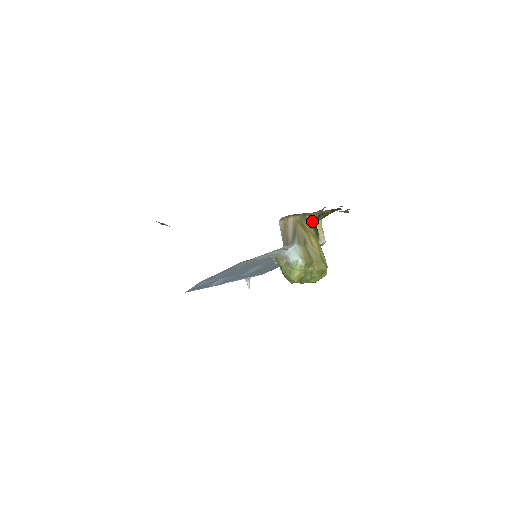
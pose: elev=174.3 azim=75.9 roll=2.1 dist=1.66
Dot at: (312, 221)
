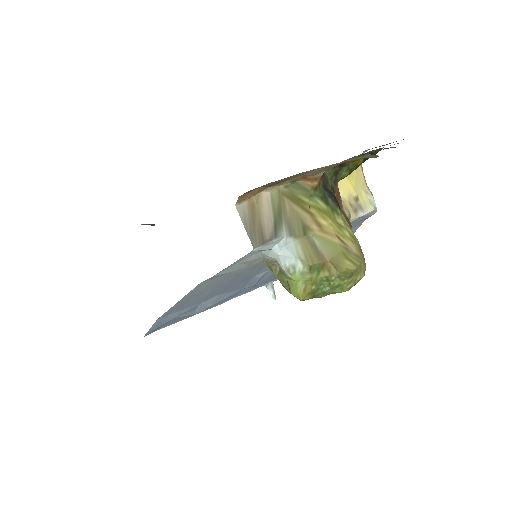
Dot at: (315, 187)
